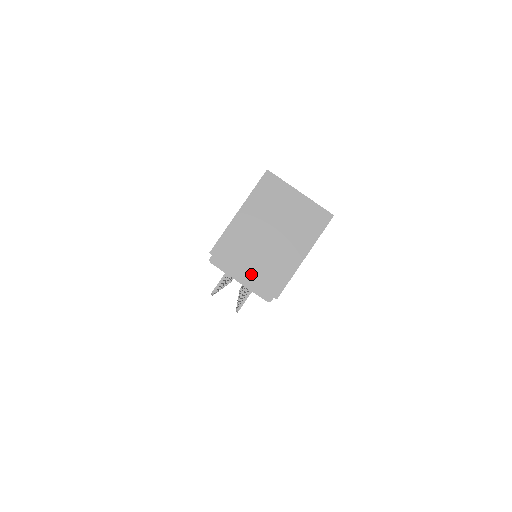
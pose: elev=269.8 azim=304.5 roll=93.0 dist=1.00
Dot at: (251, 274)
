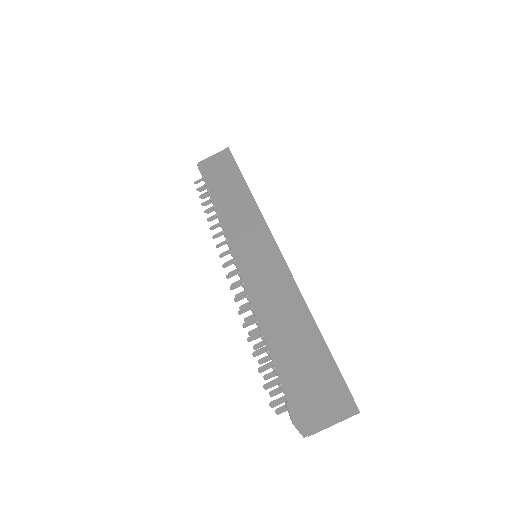
Dot at: (306, 429)
